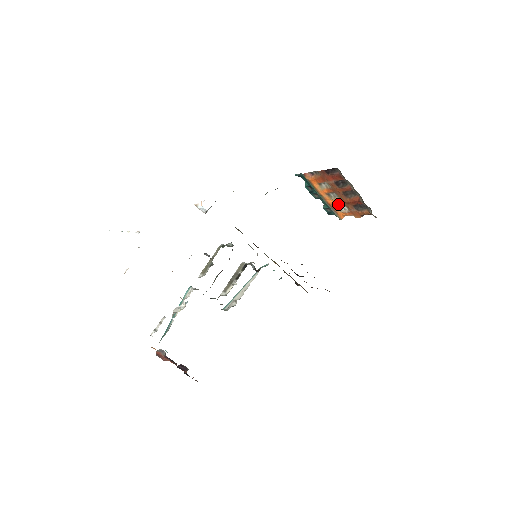
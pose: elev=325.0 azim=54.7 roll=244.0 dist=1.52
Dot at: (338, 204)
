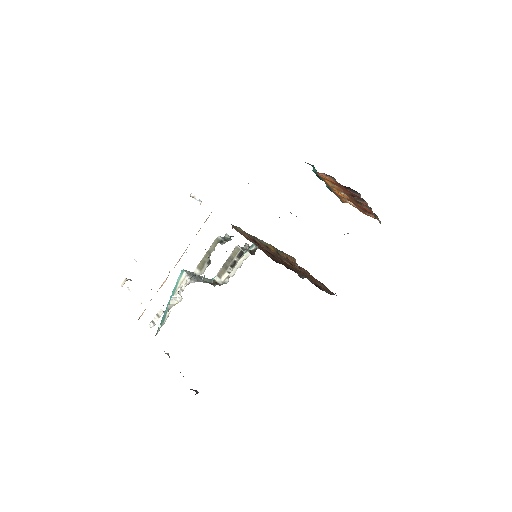
Dot at: occluded
